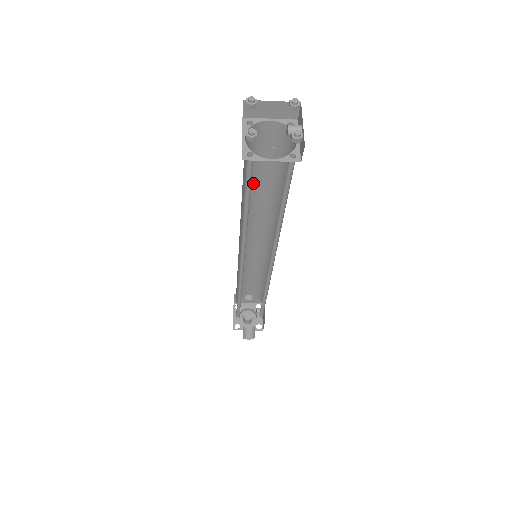
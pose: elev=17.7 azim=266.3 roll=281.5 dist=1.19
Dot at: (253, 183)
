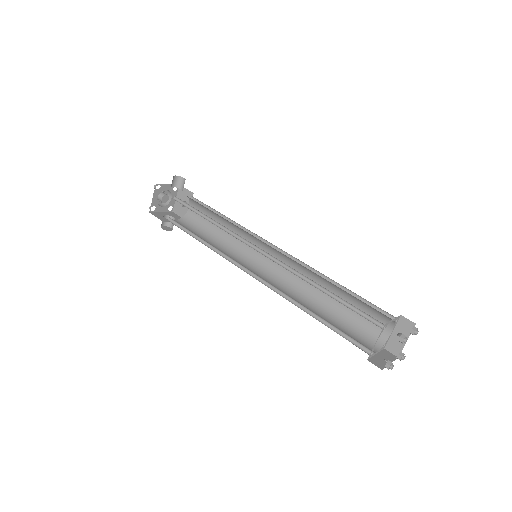
Dot at: occluded
